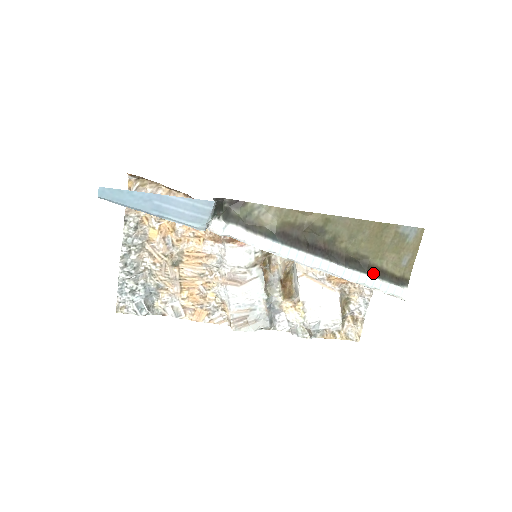
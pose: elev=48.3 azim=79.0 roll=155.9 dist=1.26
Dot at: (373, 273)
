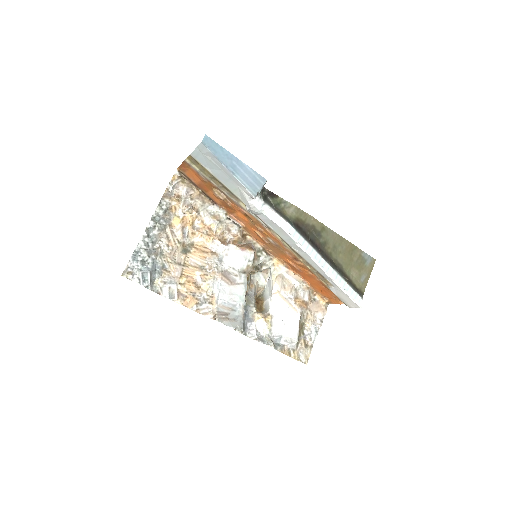
Dot at: (344, 278)
